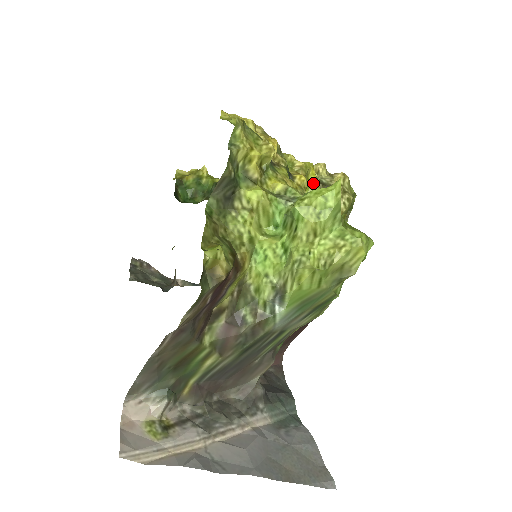
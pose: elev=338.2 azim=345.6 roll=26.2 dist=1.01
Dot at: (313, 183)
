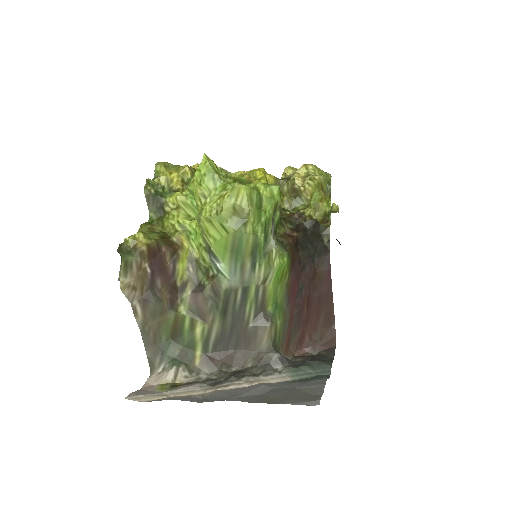
Dot at: (260, 179)
